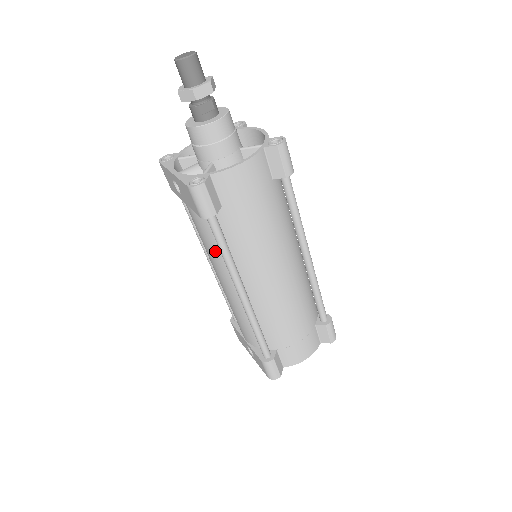
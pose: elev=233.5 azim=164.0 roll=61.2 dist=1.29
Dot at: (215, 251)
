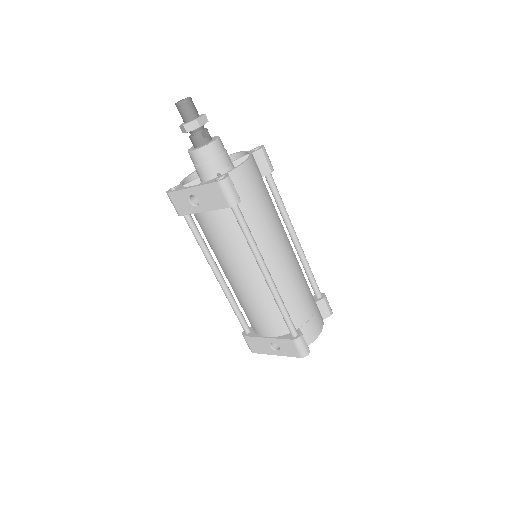
Dot at: (236, 246)
